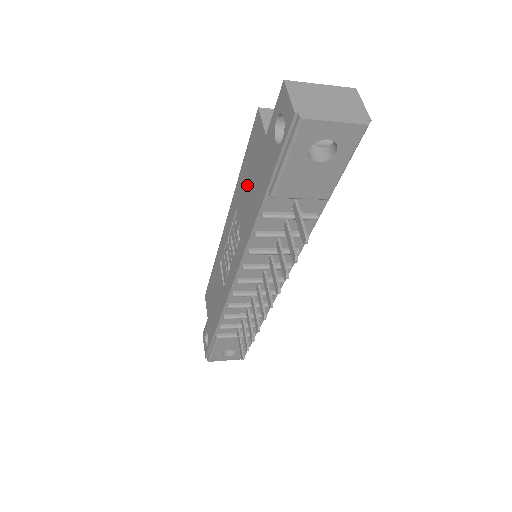
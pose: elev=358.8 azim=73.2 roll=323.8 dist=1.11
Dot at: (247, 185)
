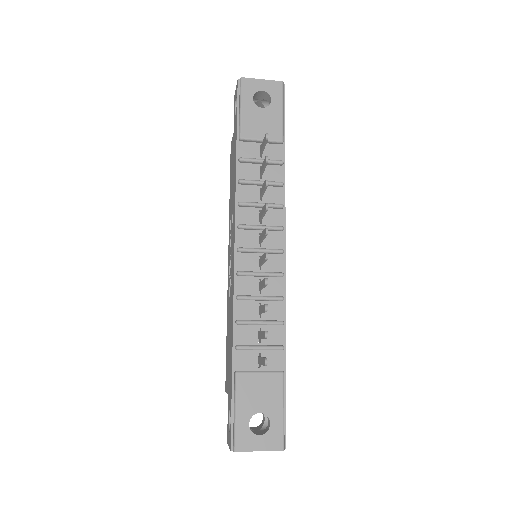
Dot at: (232, 182)
